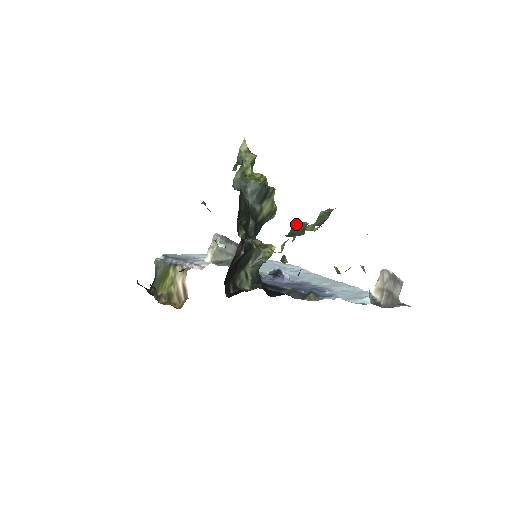
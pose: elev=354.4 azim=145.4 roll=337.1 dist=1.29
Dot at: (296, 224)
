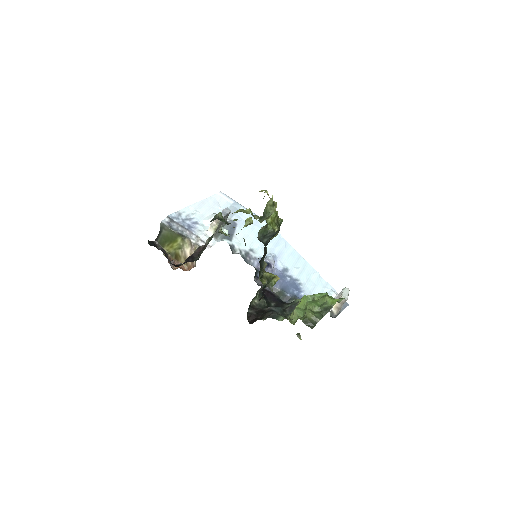
Dot at: (311, 316)
